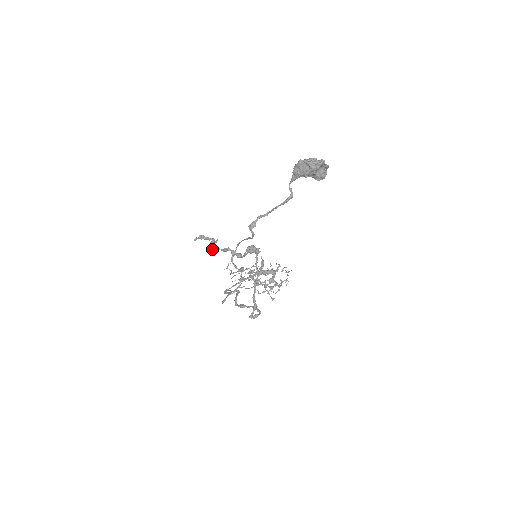
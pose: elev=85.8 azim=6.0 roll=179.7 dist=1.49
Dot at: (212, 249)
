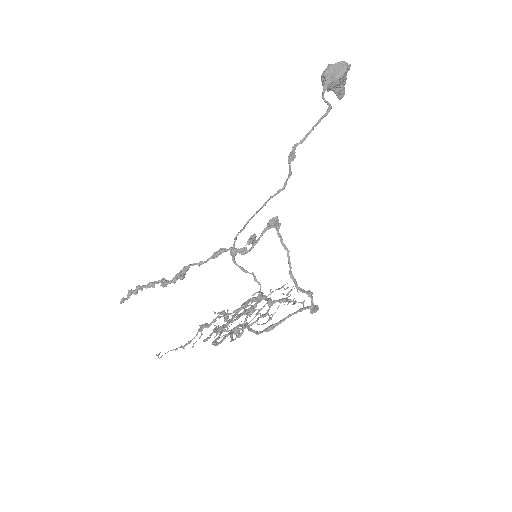
Dot at: (182, 275)
